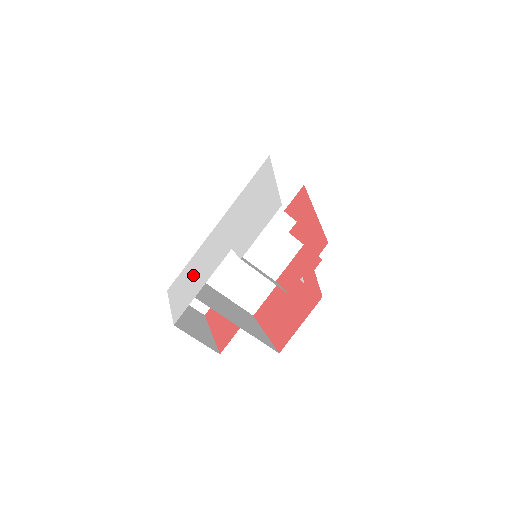
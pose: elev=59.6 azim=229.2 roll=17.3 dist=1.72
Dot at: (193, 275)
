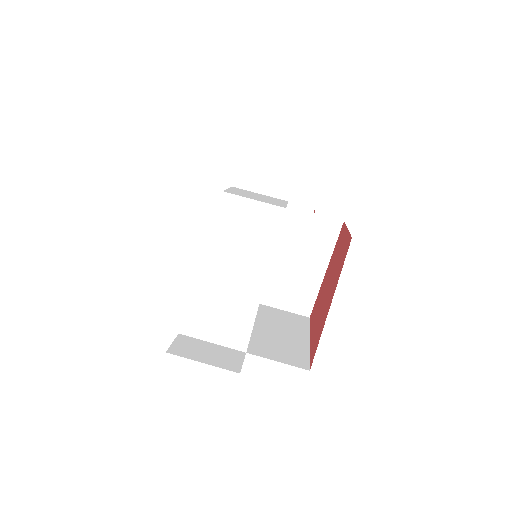
Dot at: occluded
